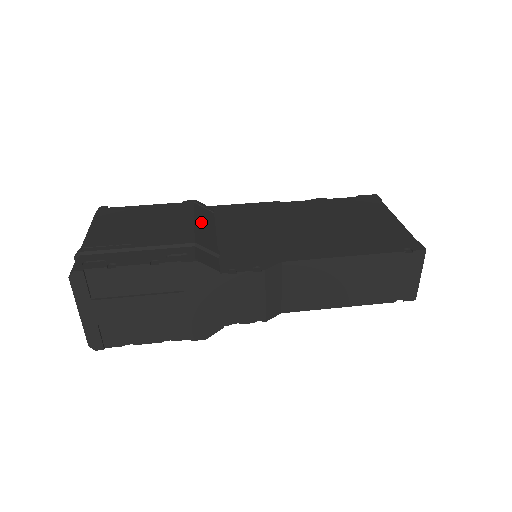
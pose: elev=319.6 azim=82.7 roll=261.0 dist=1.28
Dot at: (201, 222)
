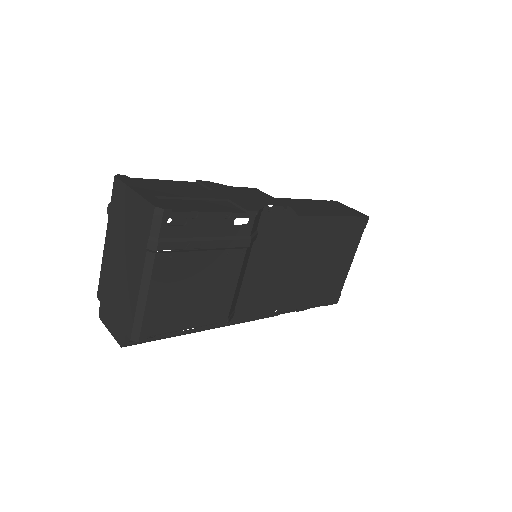
Dot at: occluded
